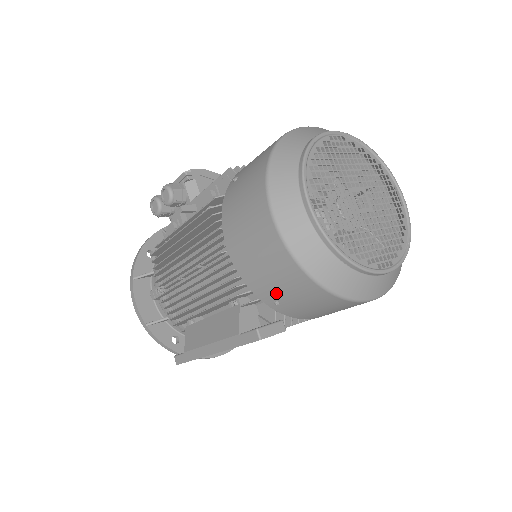
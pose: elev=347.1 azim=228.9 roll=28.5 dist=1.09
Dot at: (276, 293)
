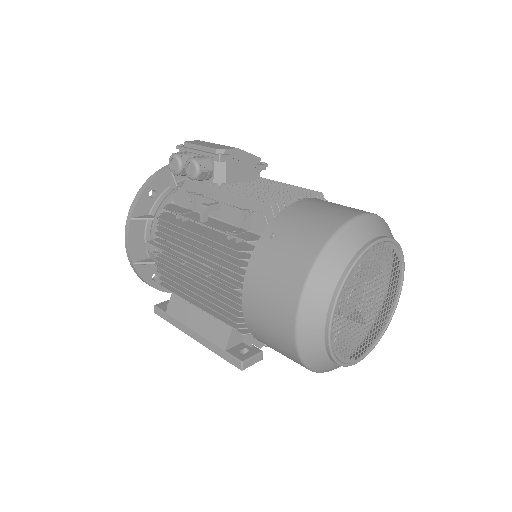
Dot at: (269, 344)
